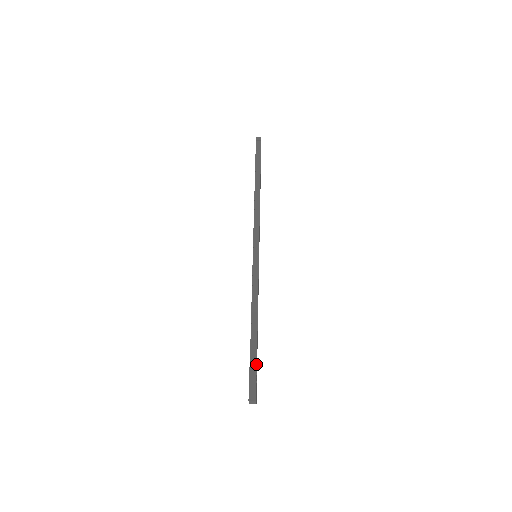
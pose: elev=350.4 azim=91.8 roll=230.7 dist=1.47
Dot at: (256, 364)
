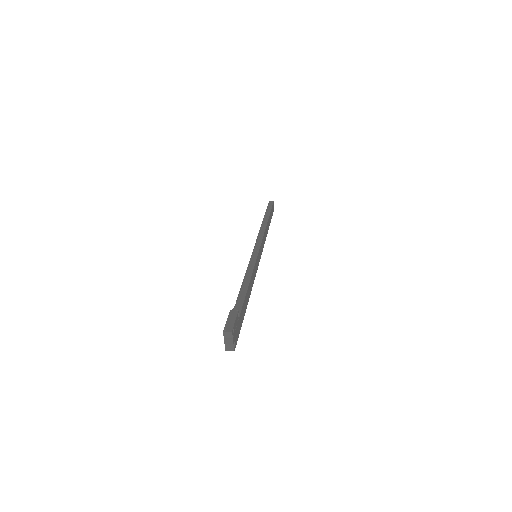
Dot at: (239, 313)
